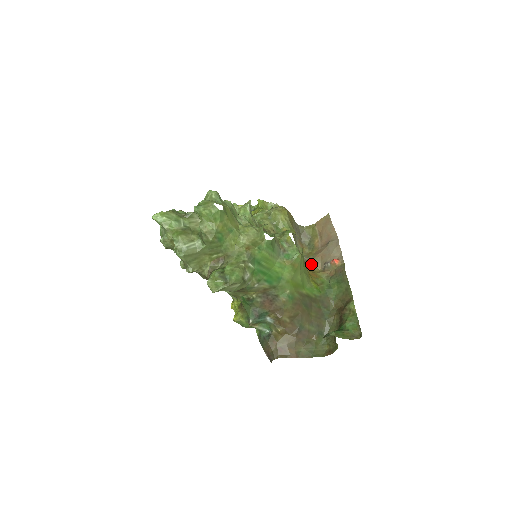
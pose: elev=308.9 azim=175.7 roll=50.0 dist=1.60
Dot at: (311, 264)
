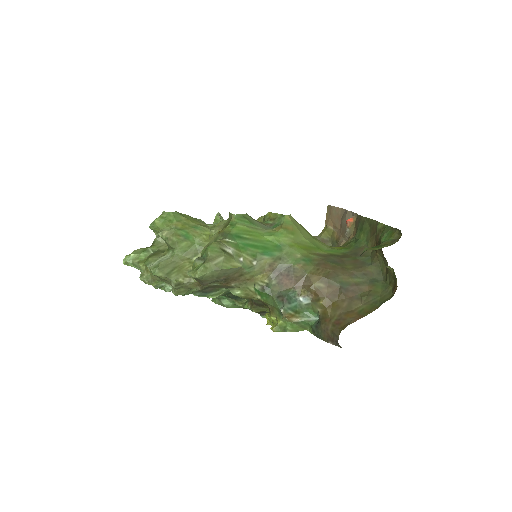
Dot at: occluded
